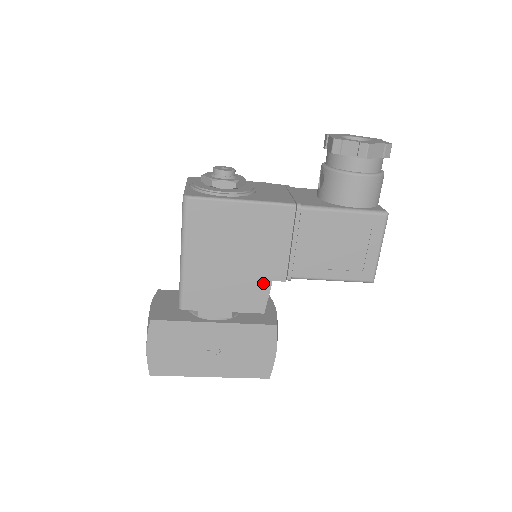
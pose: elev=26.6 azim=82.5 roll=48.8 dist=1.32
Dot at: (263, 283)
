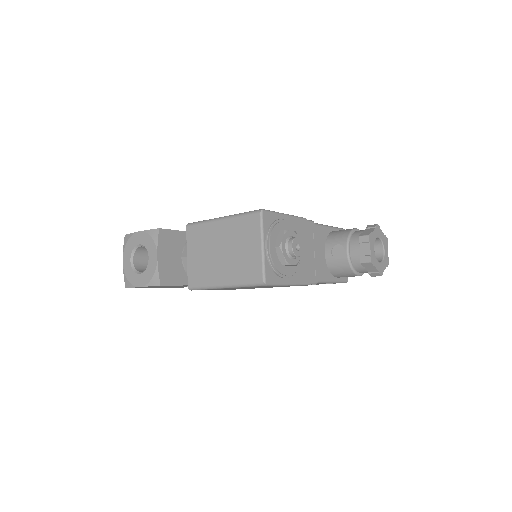
Dot at: (253, 288)
